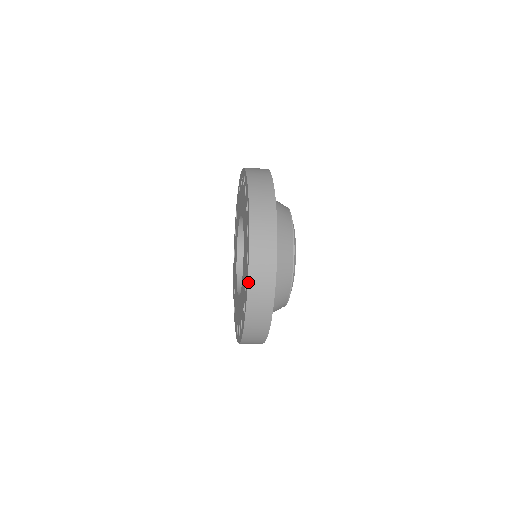
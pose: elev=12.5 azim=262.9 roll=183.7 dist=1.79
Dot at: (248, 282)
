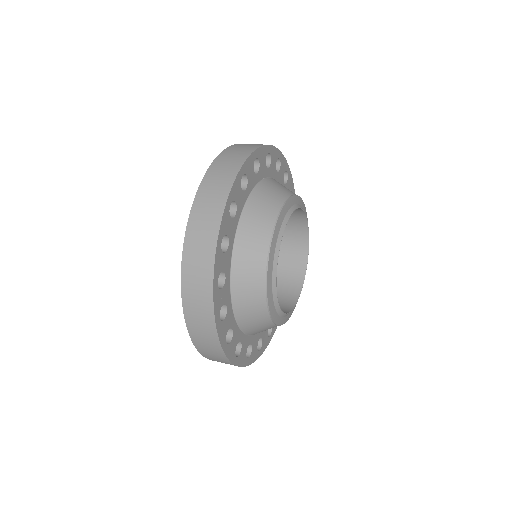
Dot at: (190, 337)
